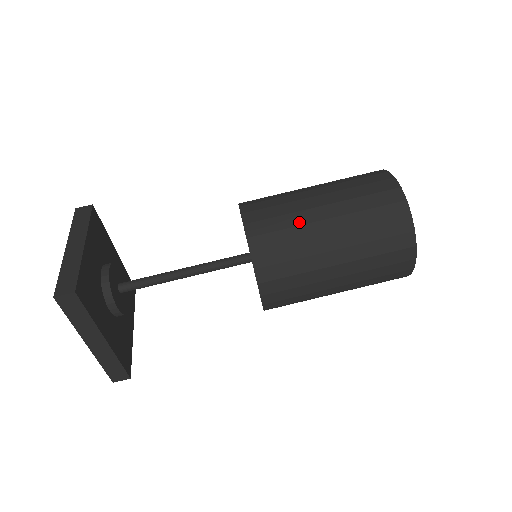
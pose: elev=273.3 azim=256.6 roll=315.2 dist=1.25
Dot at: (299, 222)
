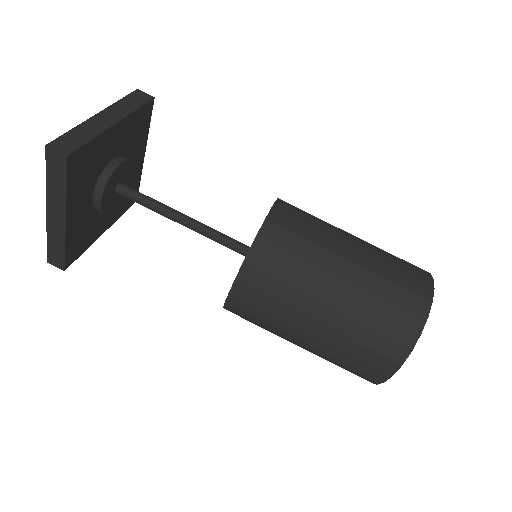
Dot at: (315, 257)
